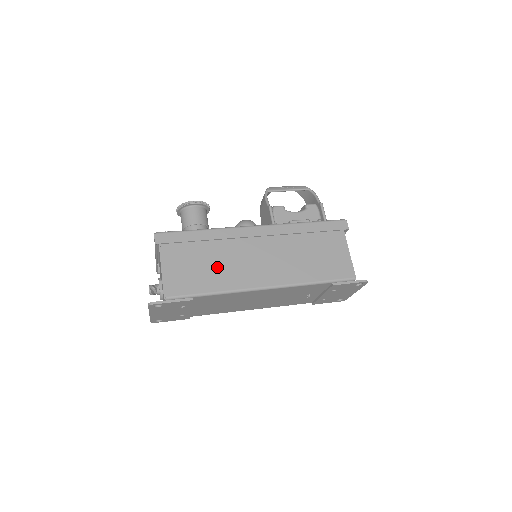
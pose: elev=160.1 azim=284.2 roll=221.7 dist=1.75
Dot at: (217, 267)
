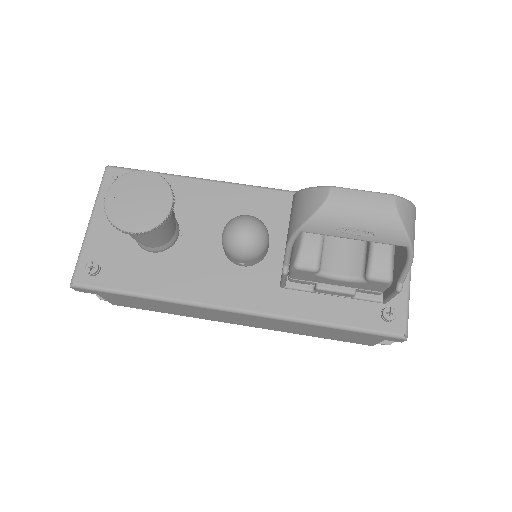
Dot at: (174, 309)
